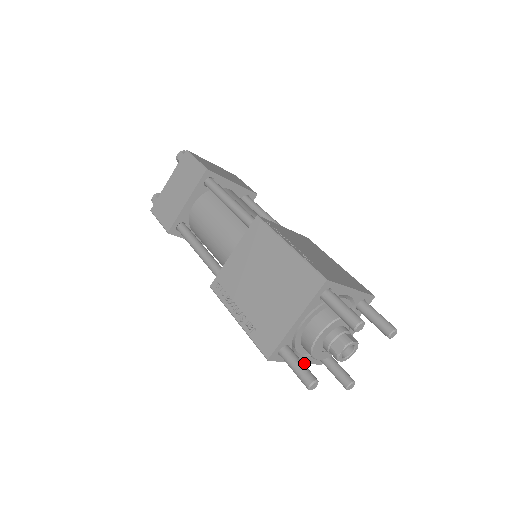
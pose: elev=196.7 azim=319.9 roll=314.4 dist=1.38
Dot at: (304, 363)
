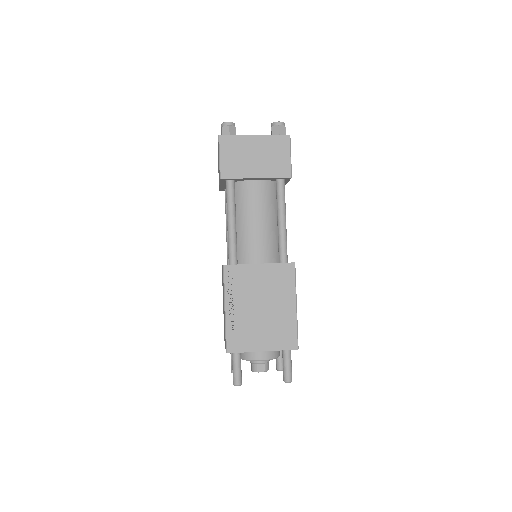
Dot at: occluded
